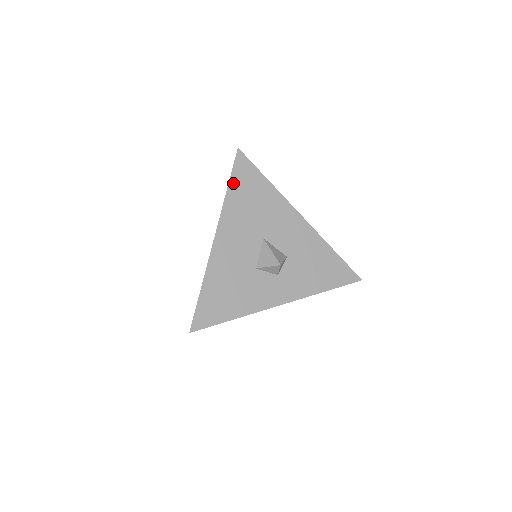
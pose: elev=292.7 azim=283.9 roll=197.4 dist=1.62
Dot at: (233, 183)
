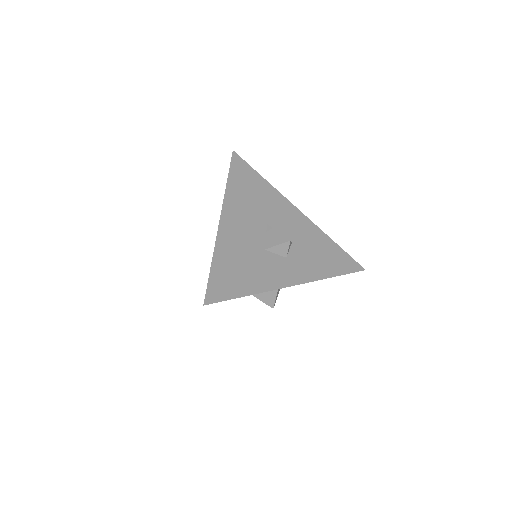
Dot at: (232, 176)
